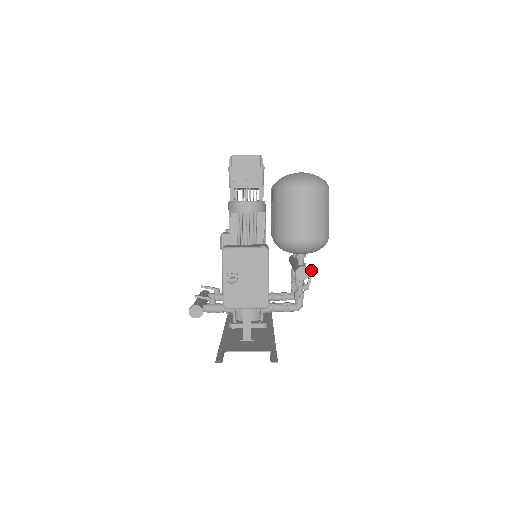
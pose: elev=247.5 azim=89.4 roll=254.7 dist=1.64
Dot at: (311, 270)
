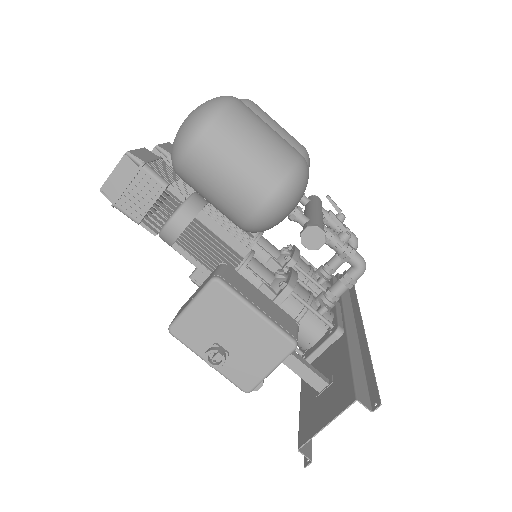
Dot at: (329, 212)
